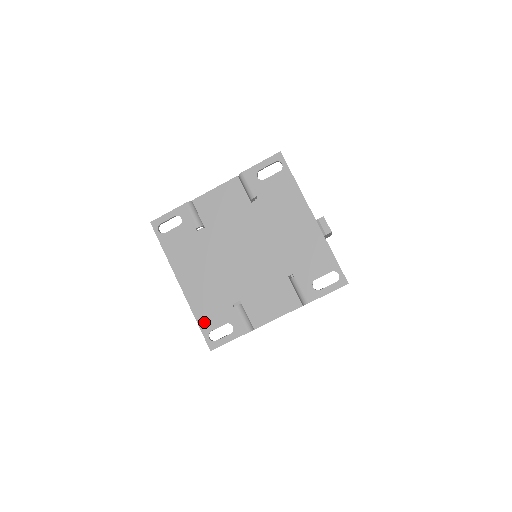
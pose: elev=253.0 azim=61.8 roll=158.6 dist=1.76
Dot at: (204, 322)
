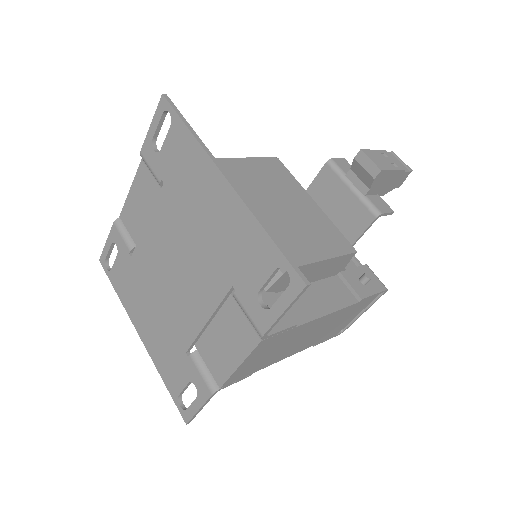
Dot at: (170, 383)
